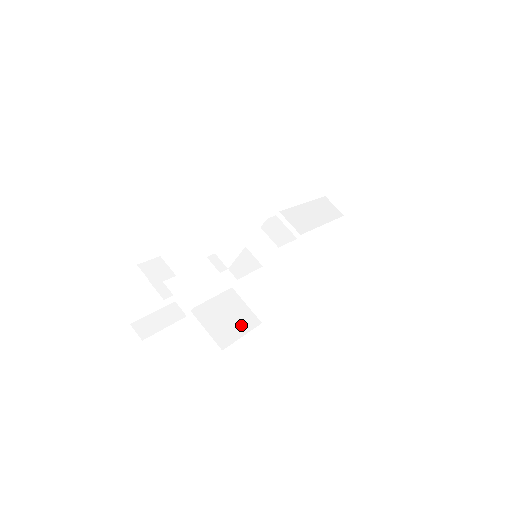
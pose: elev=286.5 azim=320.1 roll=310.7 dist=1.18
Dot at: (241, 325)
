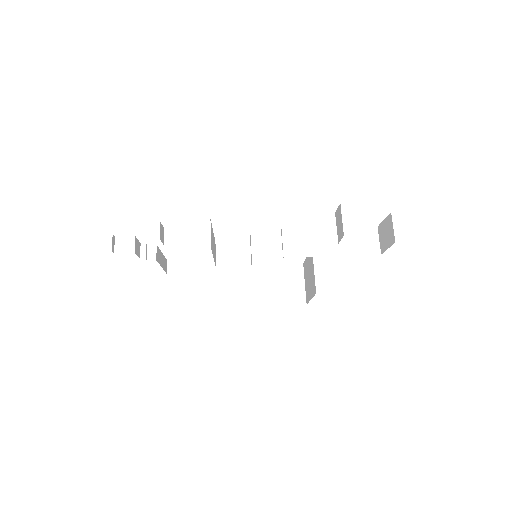
Dot at: (284, 297)
